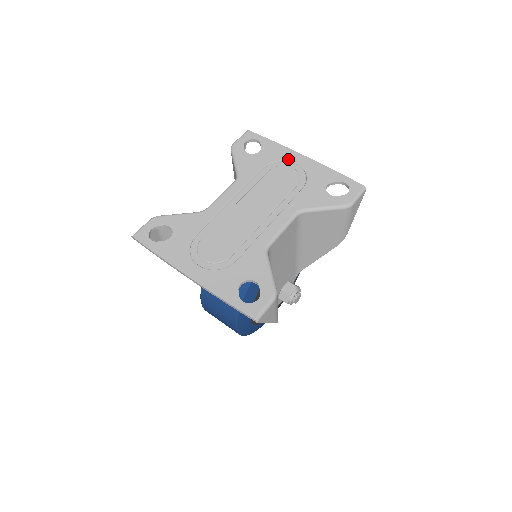
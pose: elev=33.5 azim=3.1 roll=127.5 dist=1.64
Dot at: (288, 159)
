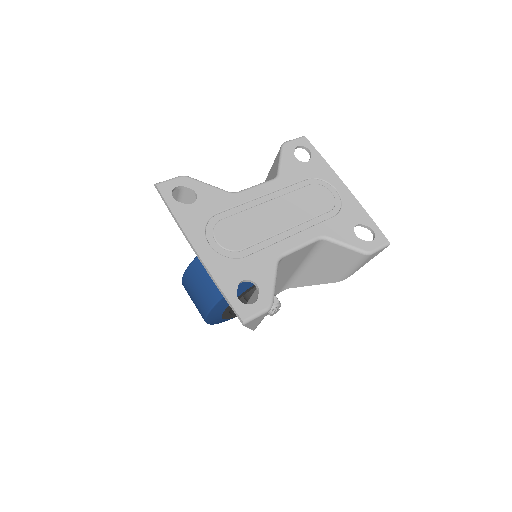
Dot at: (331, 182)
